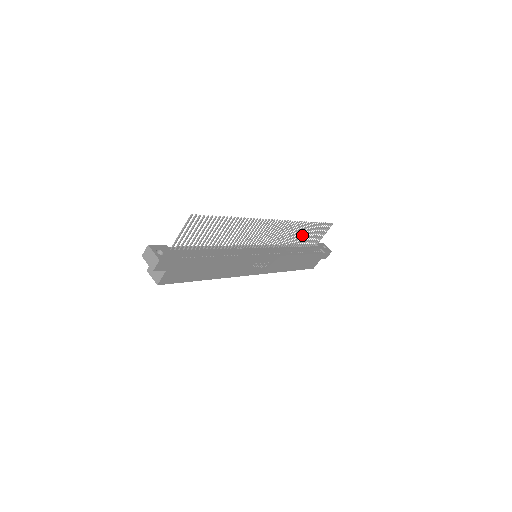
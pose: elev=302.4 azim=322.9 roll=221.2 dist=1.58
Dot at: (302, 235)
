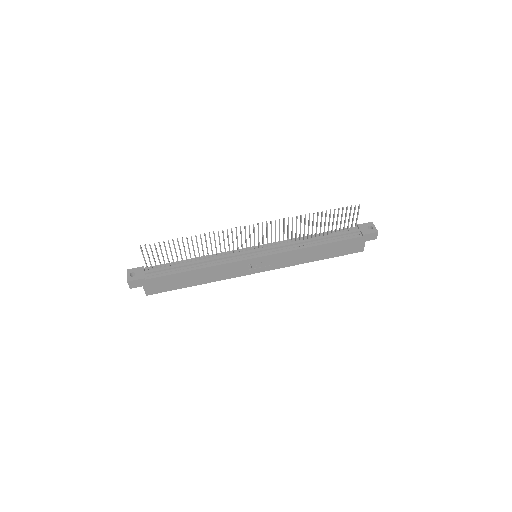
Dot at: (316, 225)
